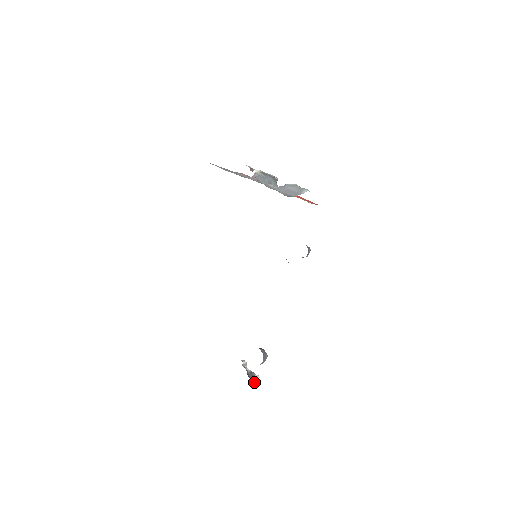
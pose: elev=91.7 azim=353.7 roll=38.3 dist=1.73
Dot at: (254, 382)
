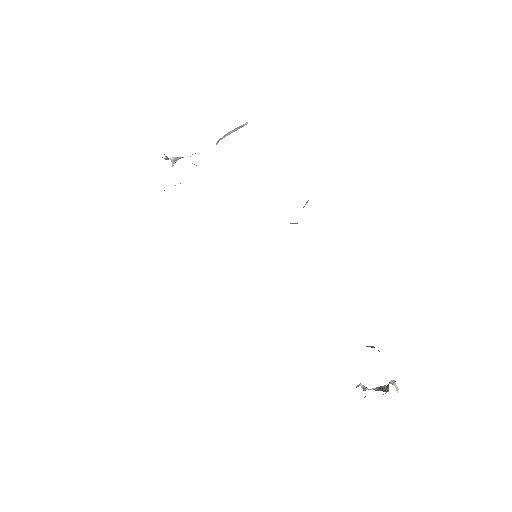
Dot at: (397, 391)
